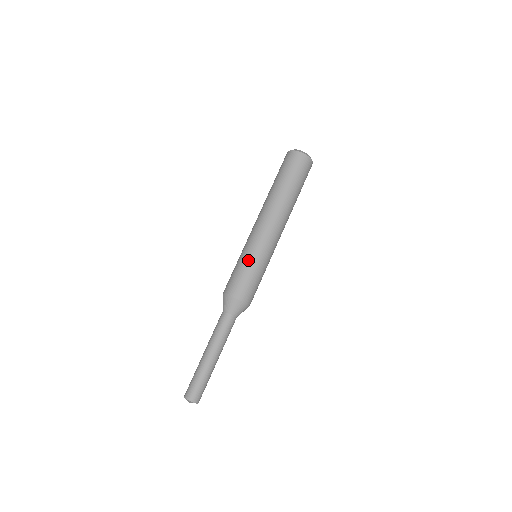
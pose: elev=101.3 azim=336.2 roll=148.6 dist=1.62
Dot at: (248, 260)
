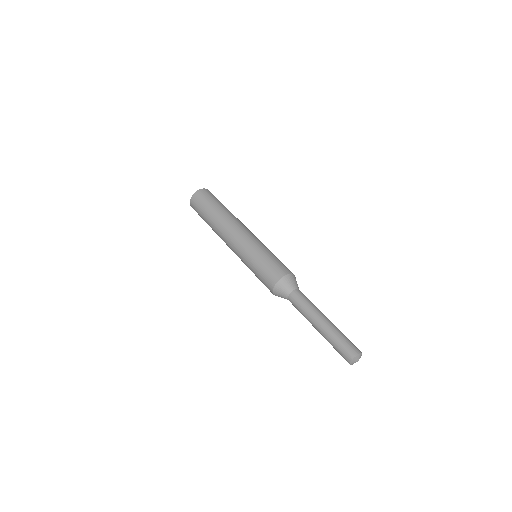
Dot at: (265, 251)
